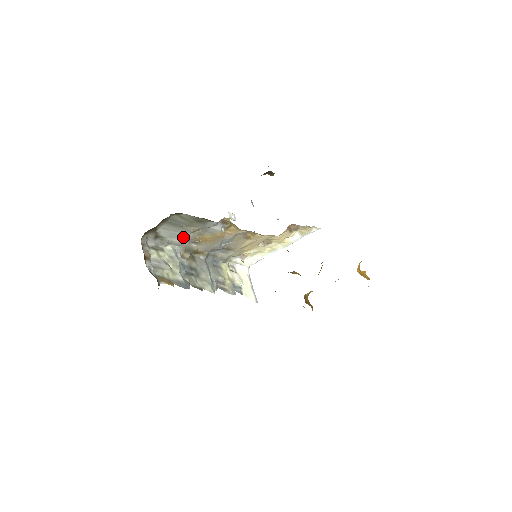
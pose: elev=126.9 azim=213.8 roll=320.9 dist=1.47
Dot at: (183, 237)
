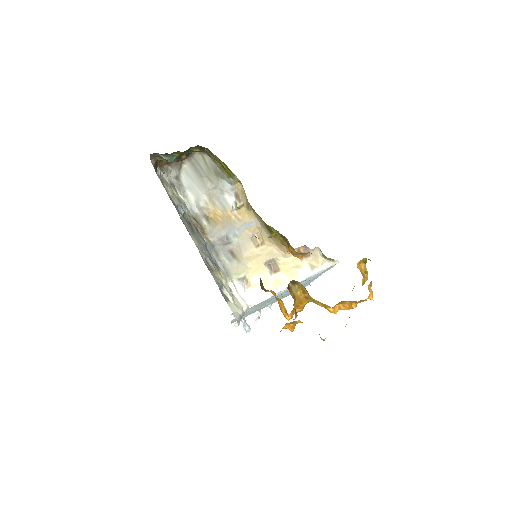
Dot at: (198, 196)
